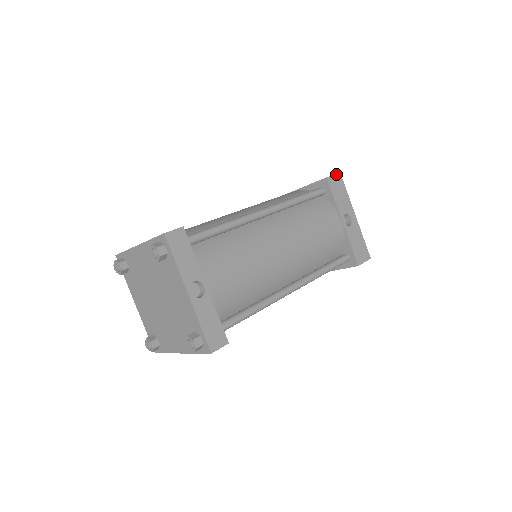
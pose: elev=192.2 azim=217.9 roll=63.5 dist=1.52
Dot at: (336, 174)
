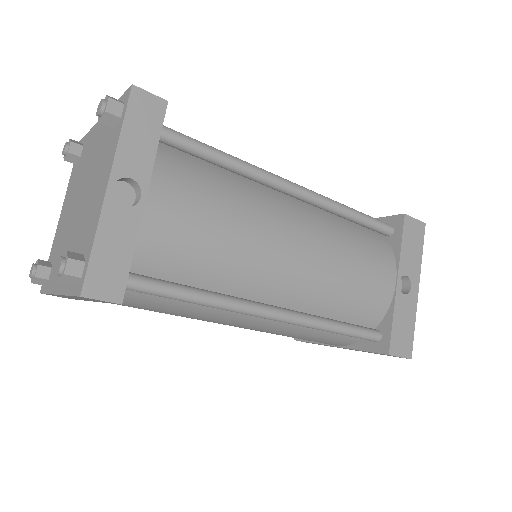
Dot at: (419, 220)
